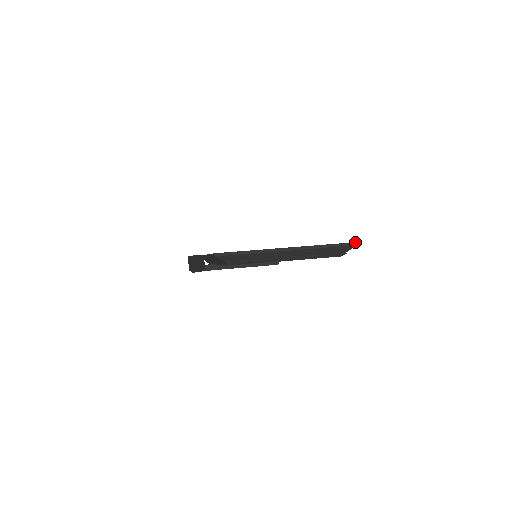
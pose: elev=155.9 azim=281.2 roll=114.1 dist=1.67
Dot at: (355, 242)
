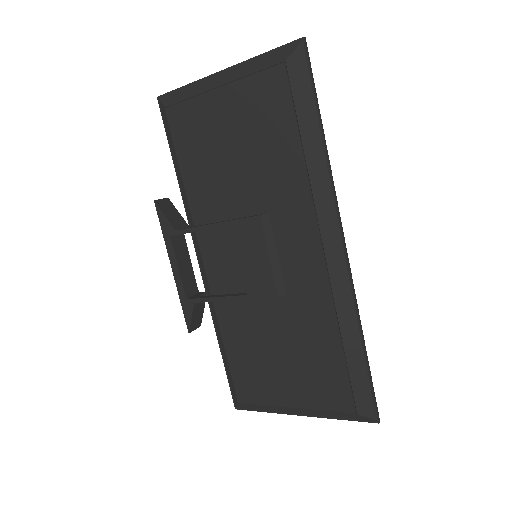
Dot at: (300, 40)
